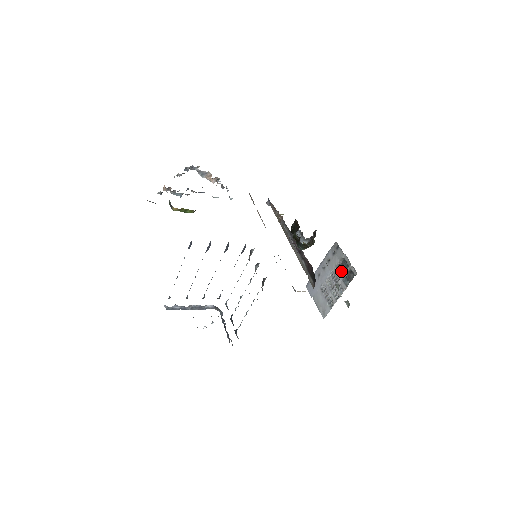
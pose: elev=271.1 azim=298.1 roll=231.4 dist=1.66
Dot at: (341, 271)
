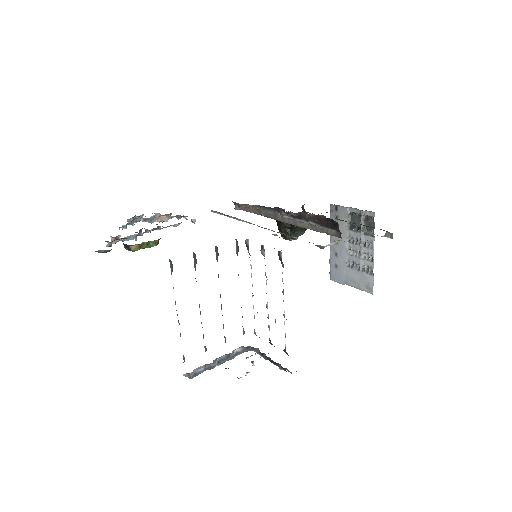
Dot at: (356, 228)
